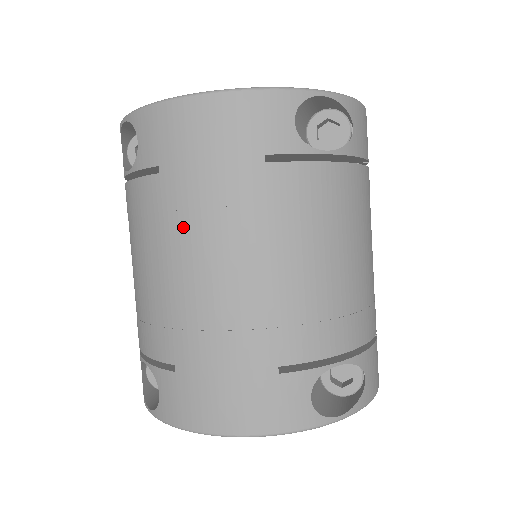
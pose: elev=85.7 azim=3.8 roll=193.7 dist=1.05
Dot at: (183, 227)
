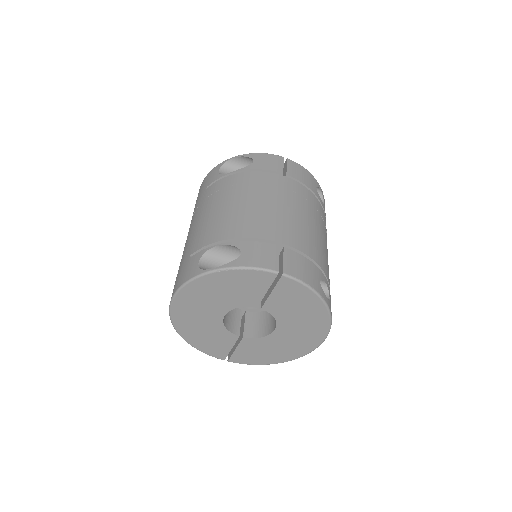
Dot at: occluded
